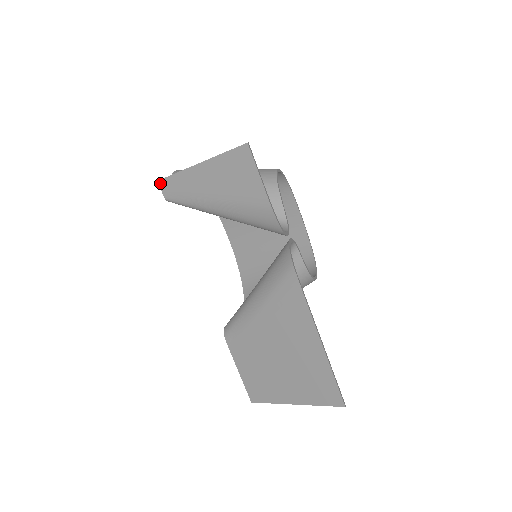
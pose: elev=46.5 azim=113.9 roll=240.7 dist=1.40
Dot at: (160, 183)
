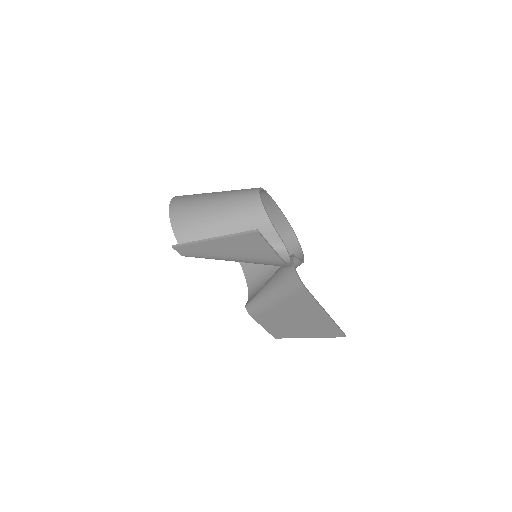
Dot at: (175, 249)
